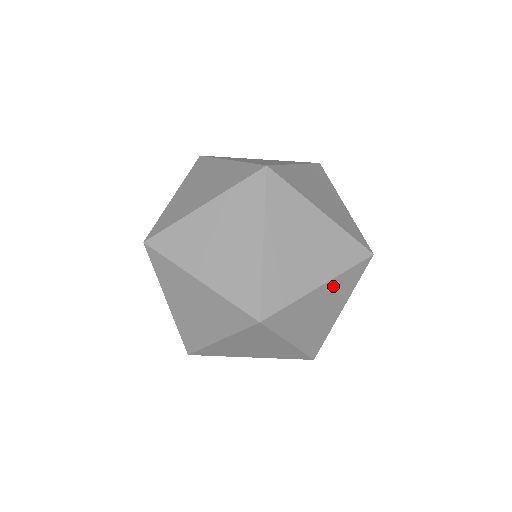
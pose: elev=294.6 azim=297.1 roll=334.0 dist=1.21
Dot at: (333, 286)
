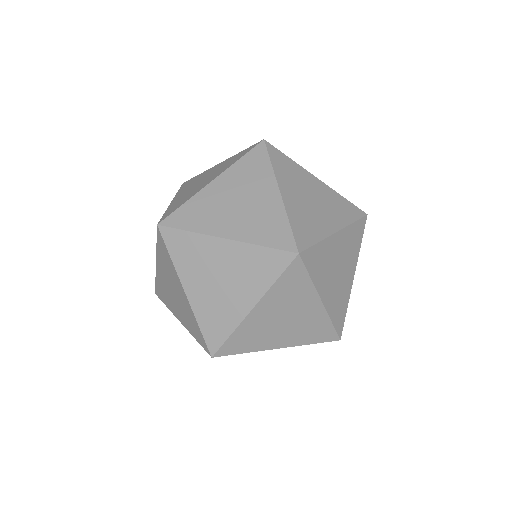
Dot at: (345, 238)
